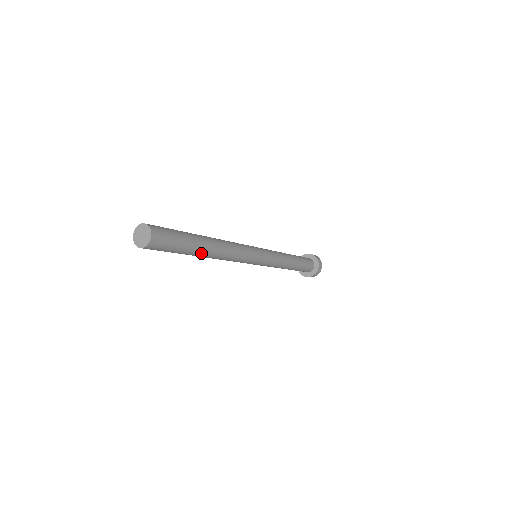
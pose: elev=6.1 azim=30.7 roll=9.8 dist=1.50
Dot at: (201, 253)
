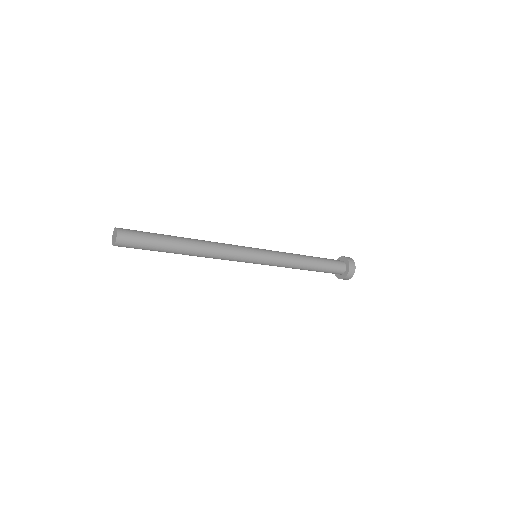
Dot at: (178, 243)
